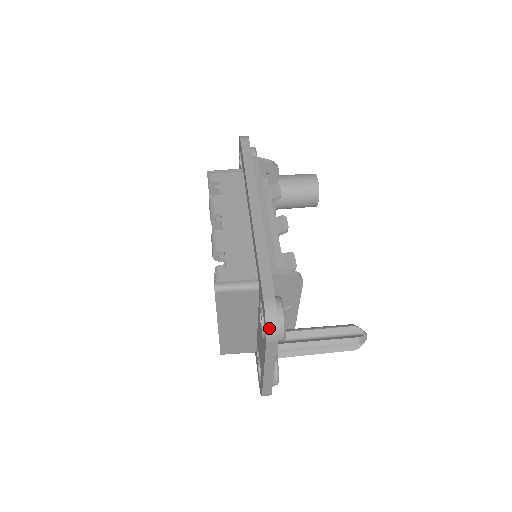
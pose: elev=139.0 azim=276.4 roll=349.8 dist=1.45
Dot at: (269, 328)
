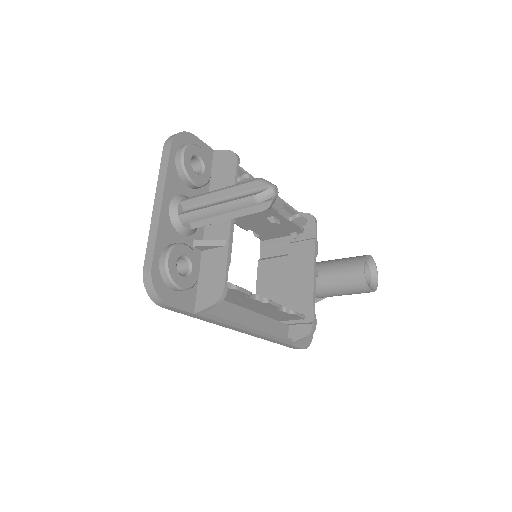
Dot at: (172, 136)
